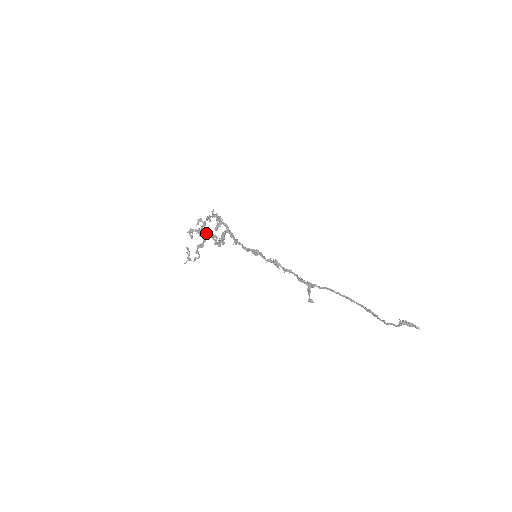
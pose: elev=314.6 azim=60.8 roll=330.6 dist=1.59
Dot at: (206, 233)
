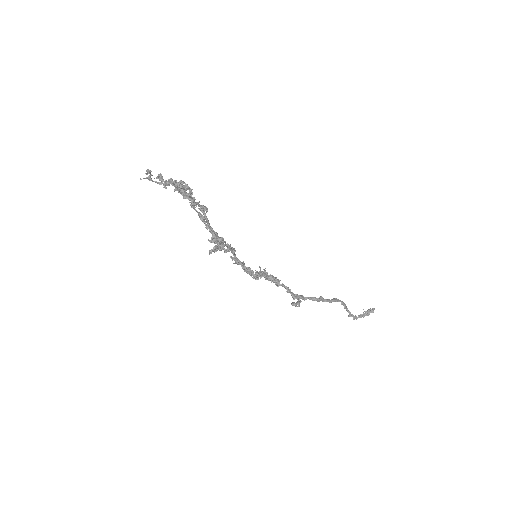
Dot at: (189, 200)
